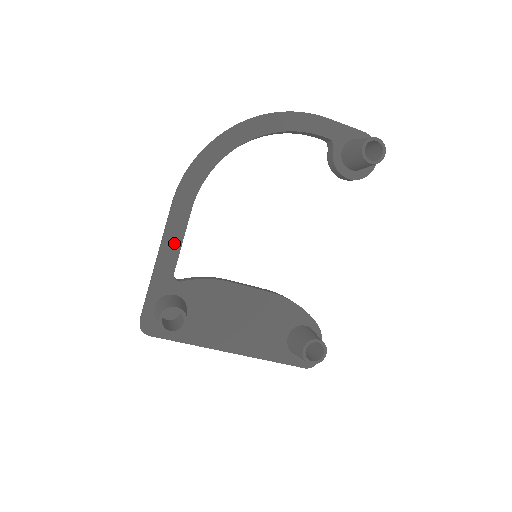
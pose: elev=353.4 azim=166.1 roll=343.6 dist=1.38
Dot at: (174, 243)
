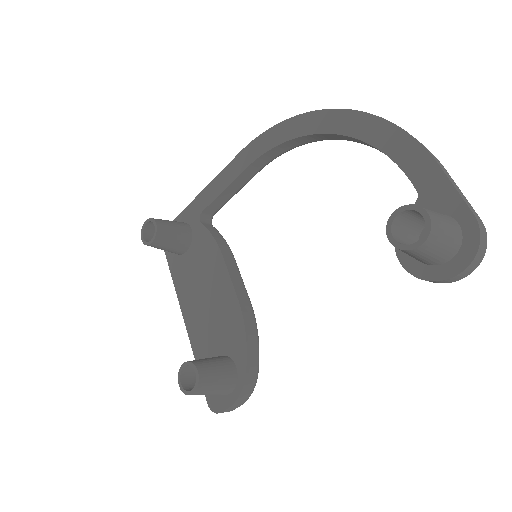
Dot at: (219, 187)
